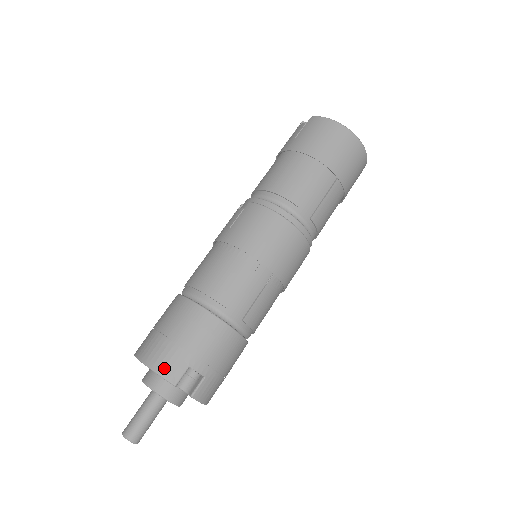
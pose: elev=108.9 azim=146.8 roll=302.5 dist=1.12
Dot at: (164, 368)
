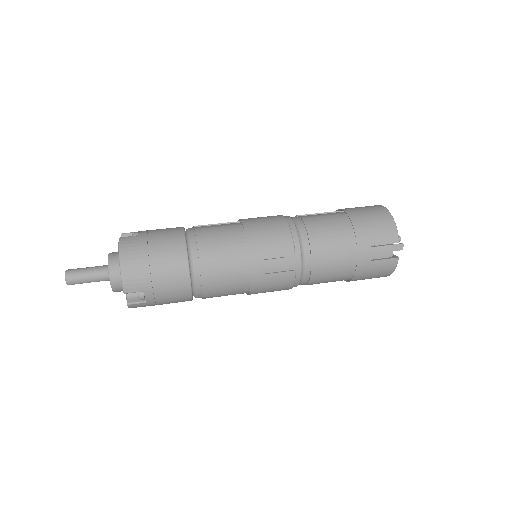
Dot at: occluded
